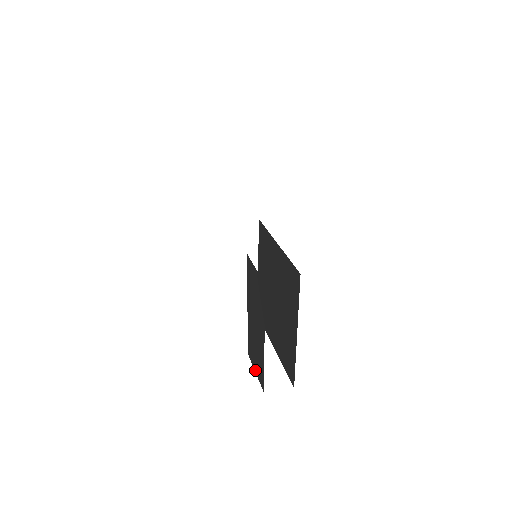
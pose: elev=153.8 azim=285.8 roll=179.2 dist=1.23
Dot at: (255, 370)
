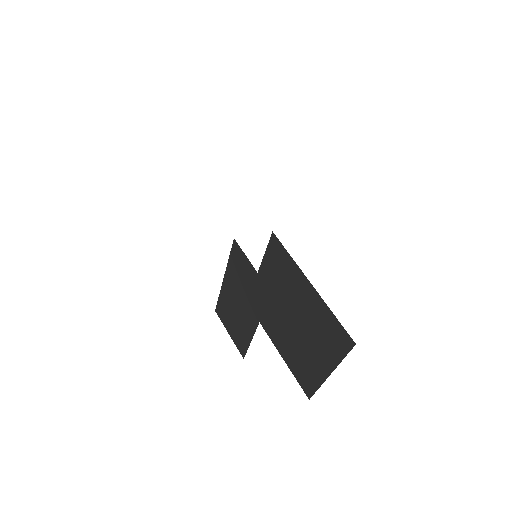
Dot at: (229, 333)
